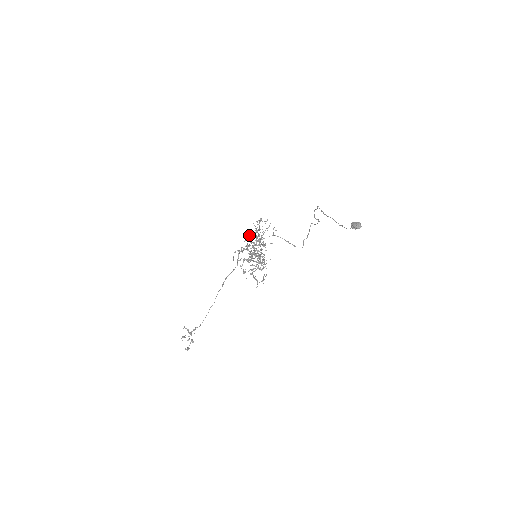
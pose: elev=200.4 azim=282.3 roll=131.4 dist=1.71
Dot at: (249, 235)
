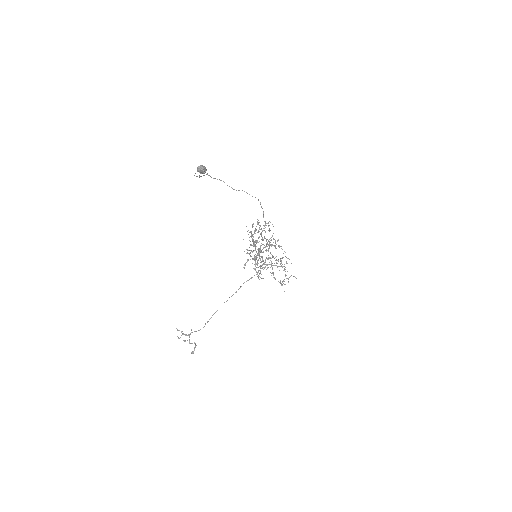
Dot at: occluded
